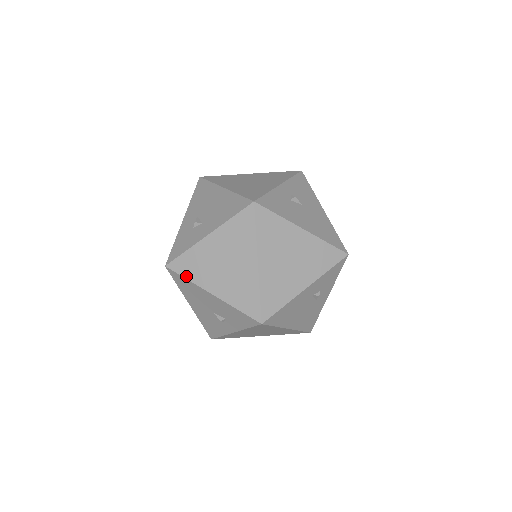
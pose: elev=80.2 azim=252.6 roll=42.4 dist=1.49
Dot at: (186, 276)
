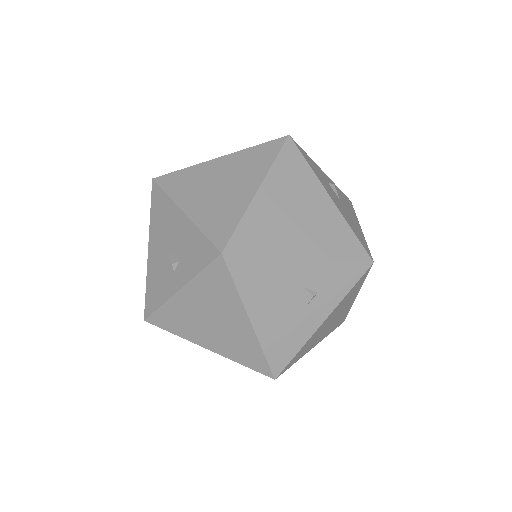
Dot at: (167, 190)
